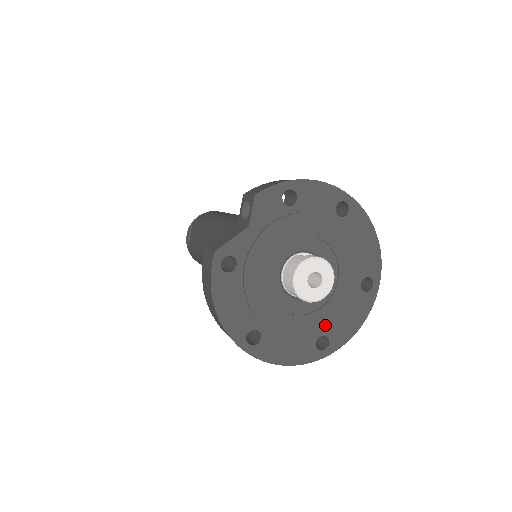
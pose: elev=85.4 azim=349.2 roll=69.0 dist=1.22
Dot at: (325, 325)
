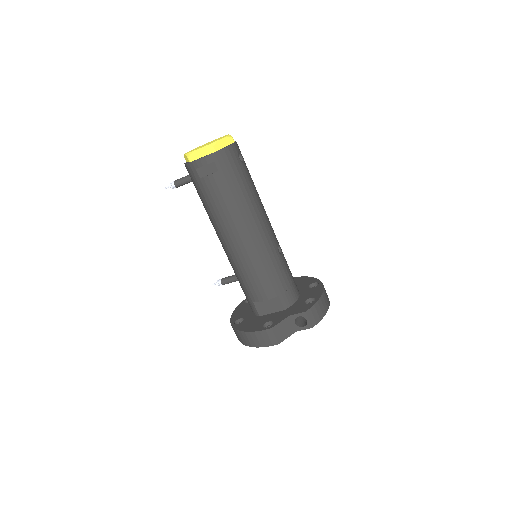
Dot at: occluded
